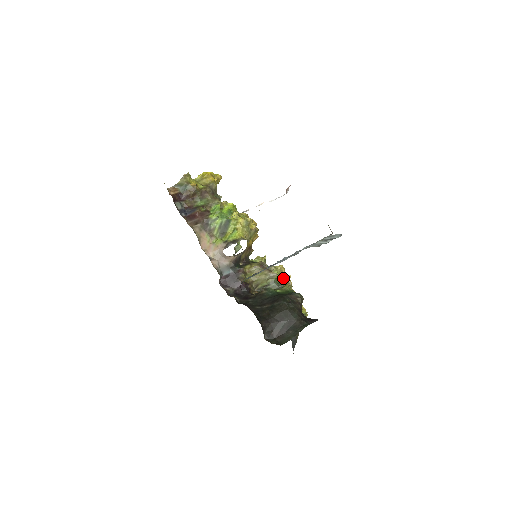
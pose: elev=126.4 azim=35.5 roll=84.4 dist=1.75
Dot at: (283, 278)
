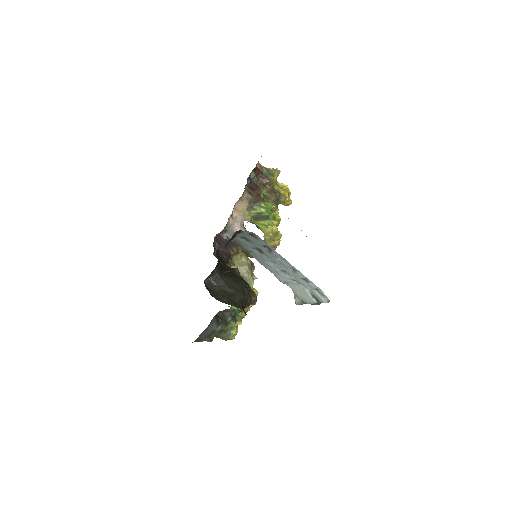
Dot at: occluded
